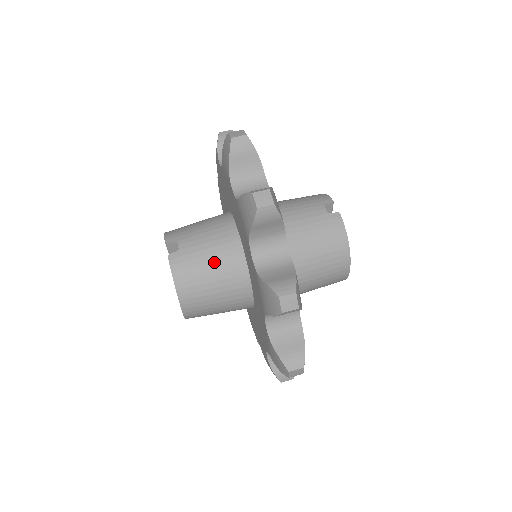
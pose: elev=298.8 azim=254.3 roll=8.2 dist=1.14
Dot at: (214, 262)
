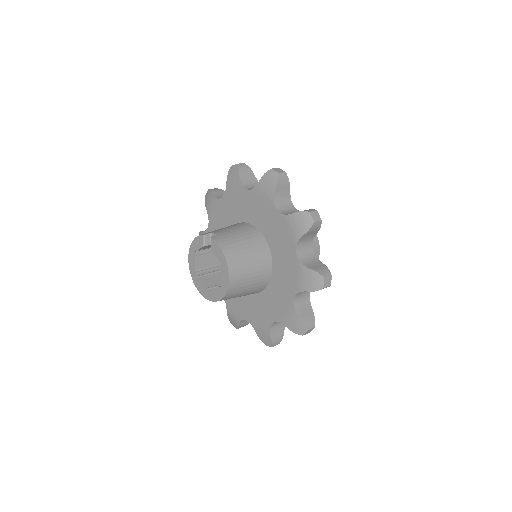
Dot at: (243, 237)
